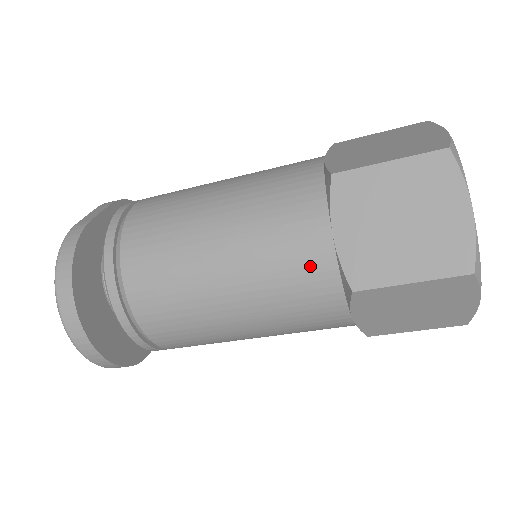
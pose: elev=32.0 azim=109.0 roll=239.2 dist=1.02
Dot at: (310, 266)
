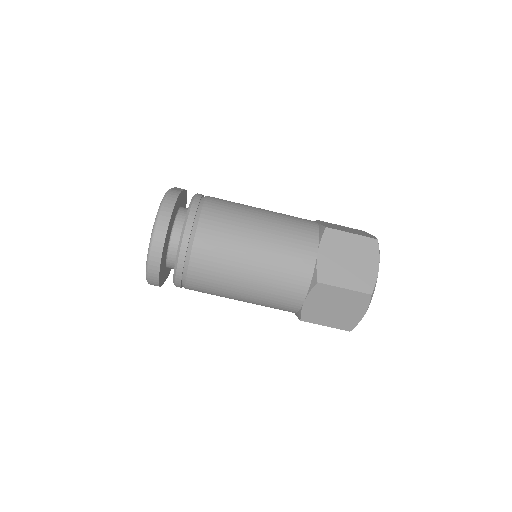
Dot at: (301, 263)
